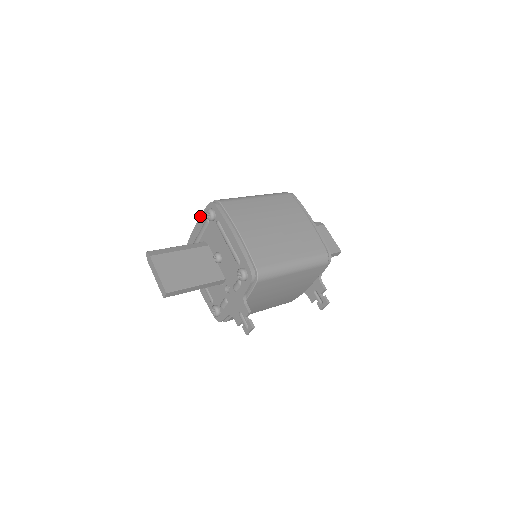
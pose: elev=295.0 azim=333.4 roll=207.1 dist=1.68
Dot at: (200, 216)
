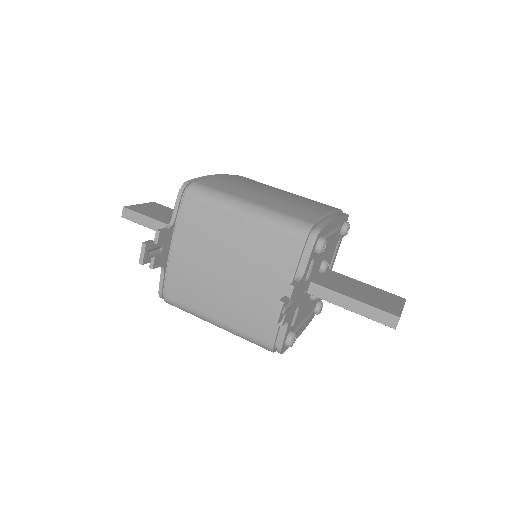
Dot at: occluded
